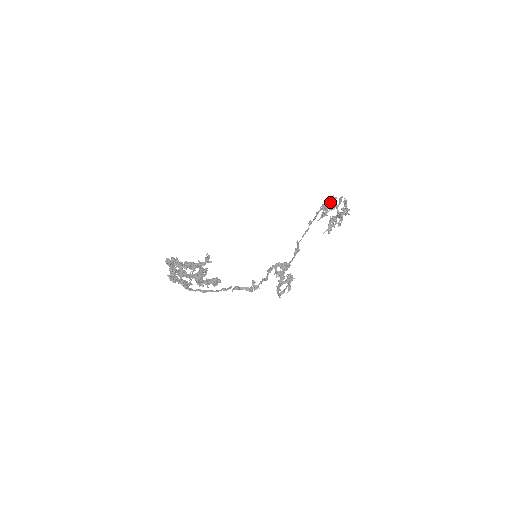
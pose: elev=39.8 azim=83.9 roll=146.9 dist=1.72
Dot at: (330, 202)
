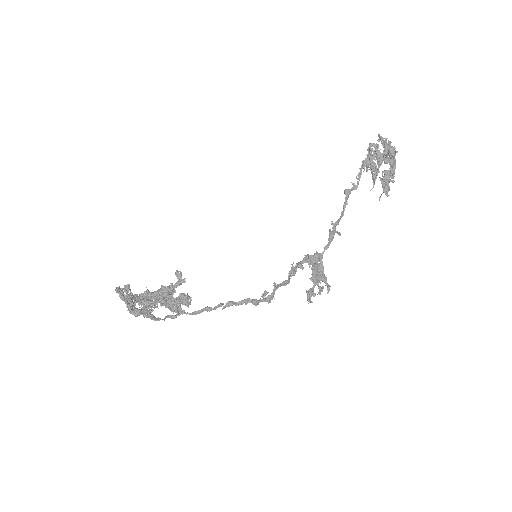
Dot at: (371, 155)
